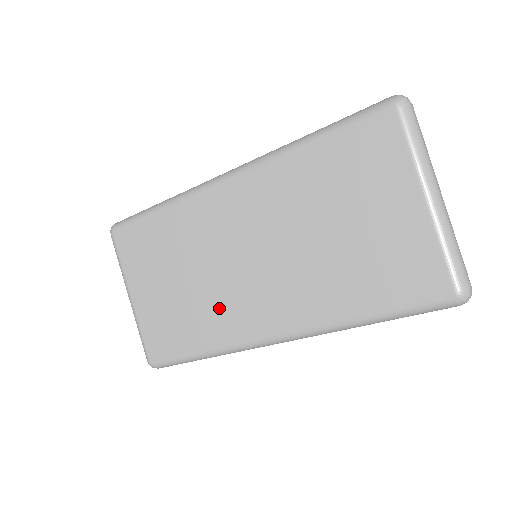
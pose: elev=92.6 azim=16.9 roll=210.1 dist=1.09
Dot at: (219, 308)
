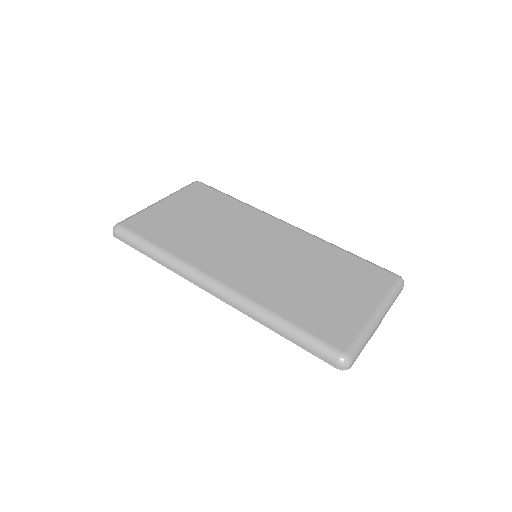
Dot at: (206, 247)
